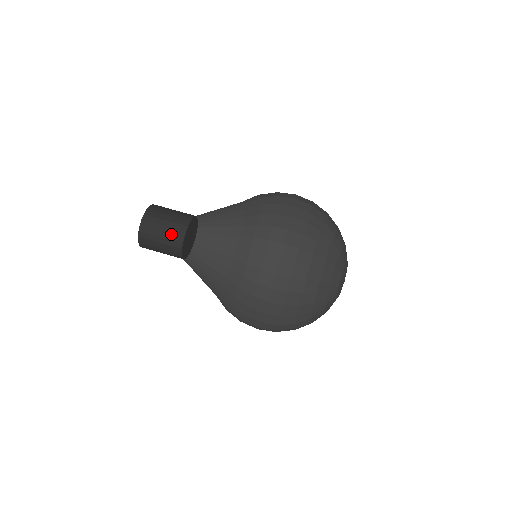
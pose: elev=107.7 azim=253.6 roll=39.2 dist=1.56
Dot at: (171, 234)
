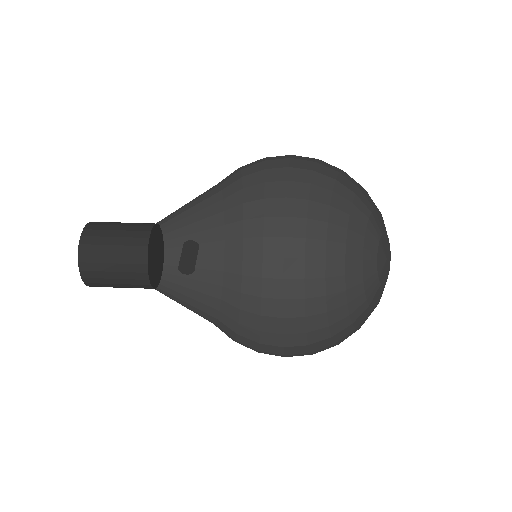
Dot at: (136, 223)
